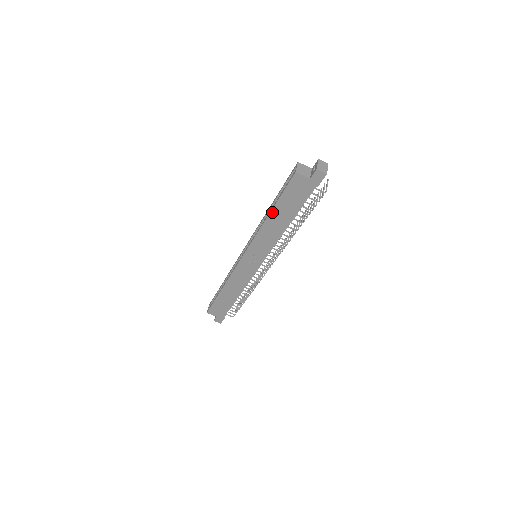
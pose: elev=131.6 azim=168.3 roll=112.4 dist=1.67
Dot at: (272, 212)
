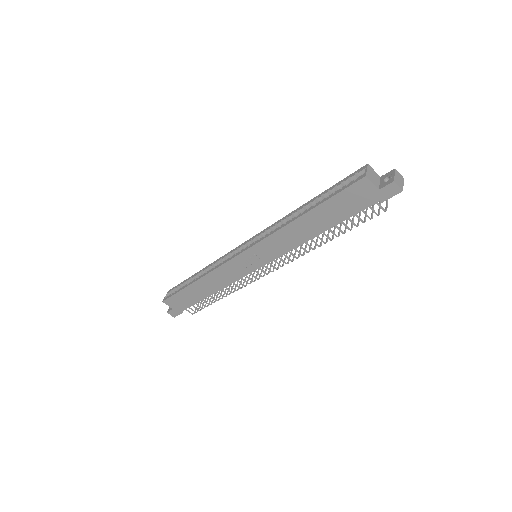
Dot at: (308, 213)
